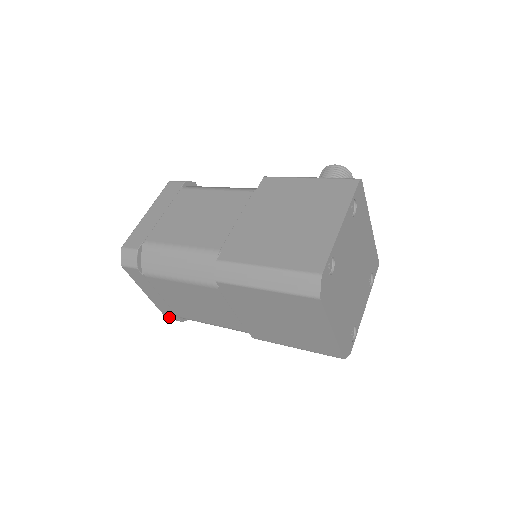
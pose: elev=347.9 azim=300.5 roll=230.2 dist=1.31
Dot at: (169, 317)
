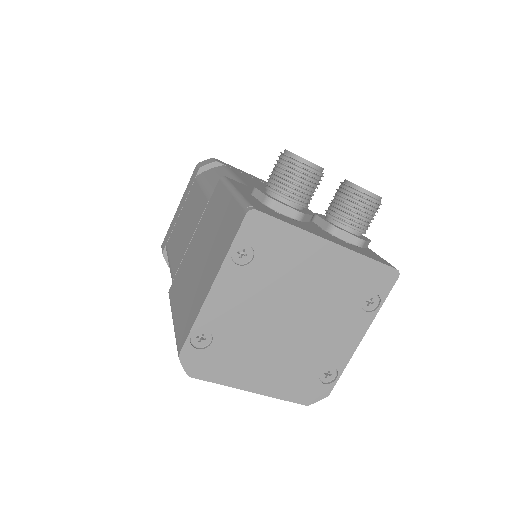
Dot at: occluded
